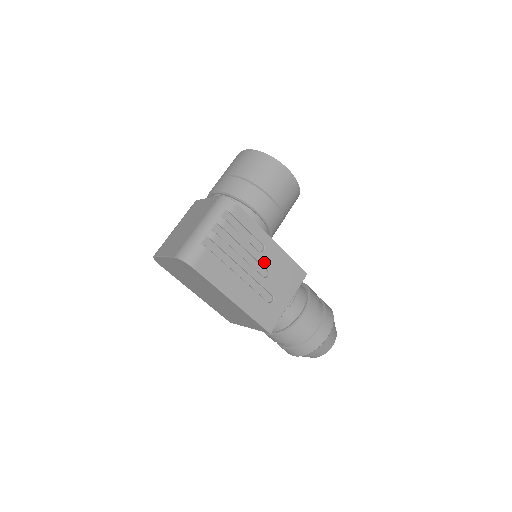
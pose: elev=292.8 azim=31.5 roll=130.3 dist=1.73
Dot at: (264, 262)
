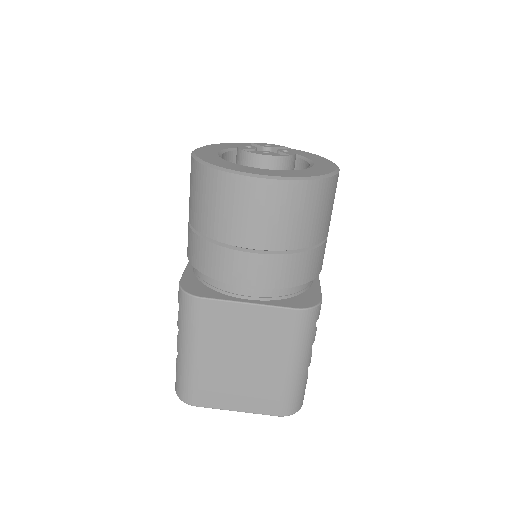
Dot at: occluded
